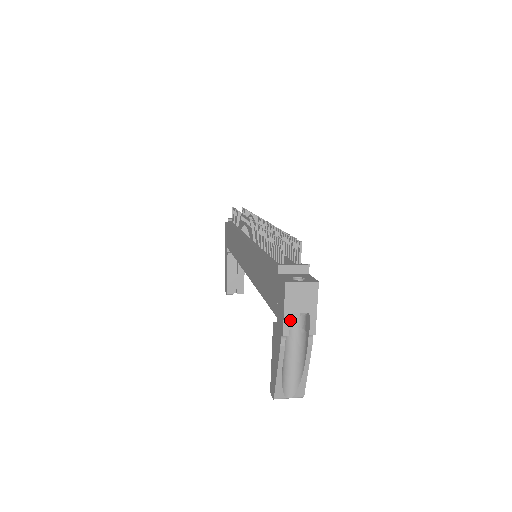
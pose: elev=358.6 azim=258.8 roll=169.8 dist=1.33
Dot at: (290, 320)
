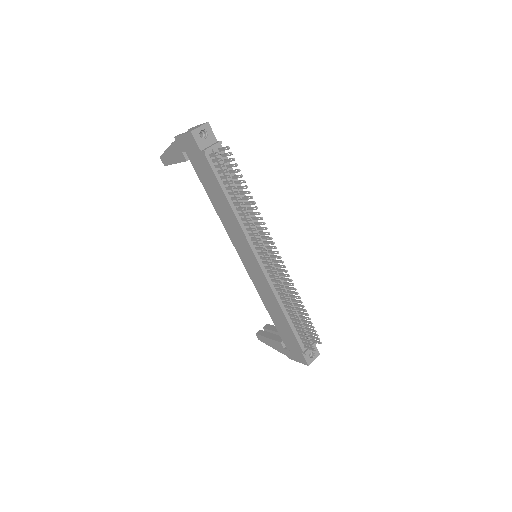
Dot at: occluded
